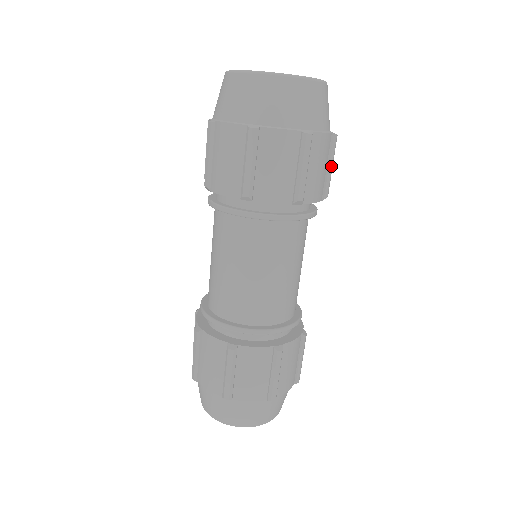
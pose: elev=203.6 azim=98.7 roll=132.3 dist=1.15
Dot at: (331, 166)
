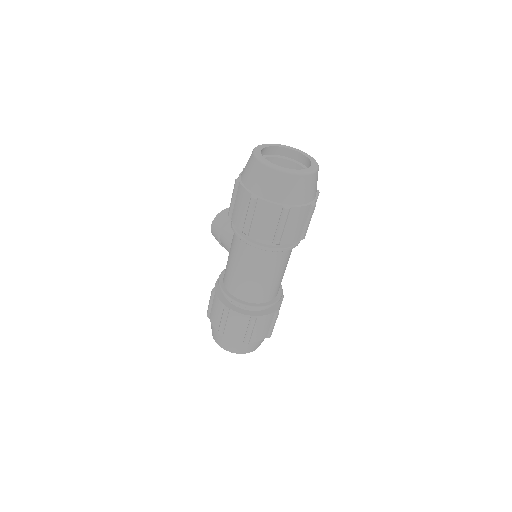
Dot at: occluded
